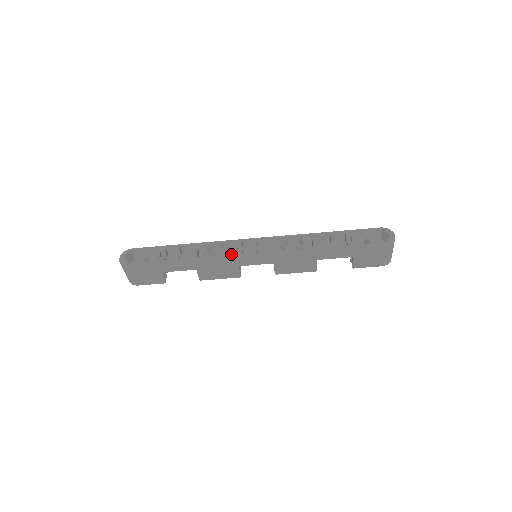
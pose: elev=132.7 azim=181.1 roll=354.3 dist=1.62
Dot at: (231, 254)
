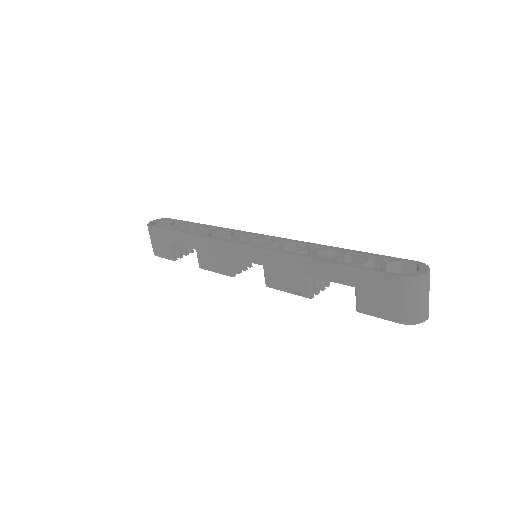
Dot at: occluded
